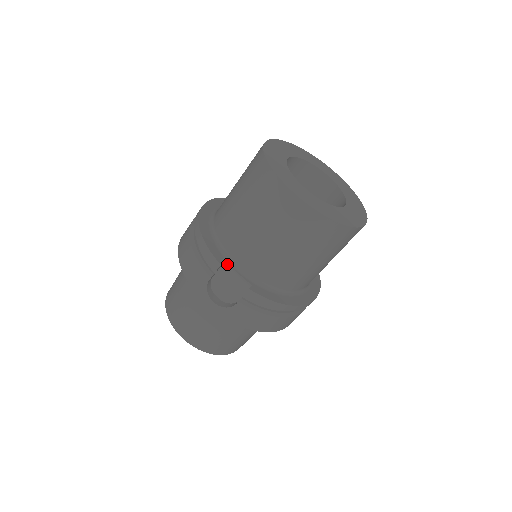
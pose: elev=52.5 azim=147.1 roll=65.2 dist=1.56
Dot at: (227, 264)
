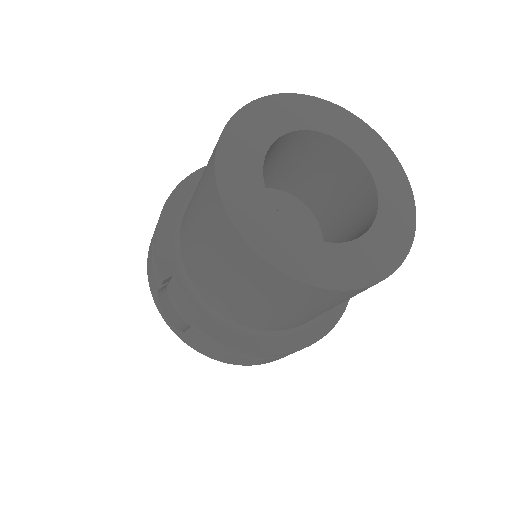
Dot at: (176, 279)
